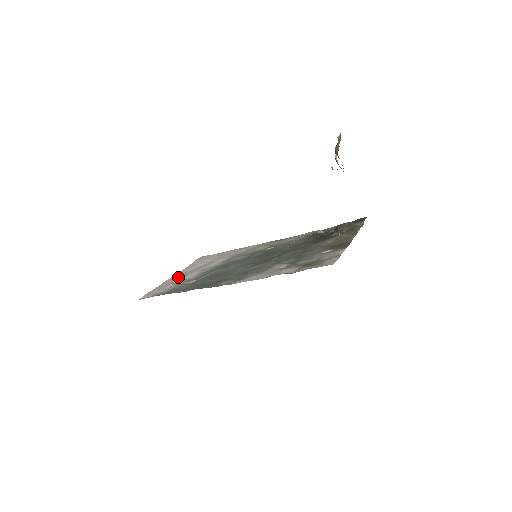
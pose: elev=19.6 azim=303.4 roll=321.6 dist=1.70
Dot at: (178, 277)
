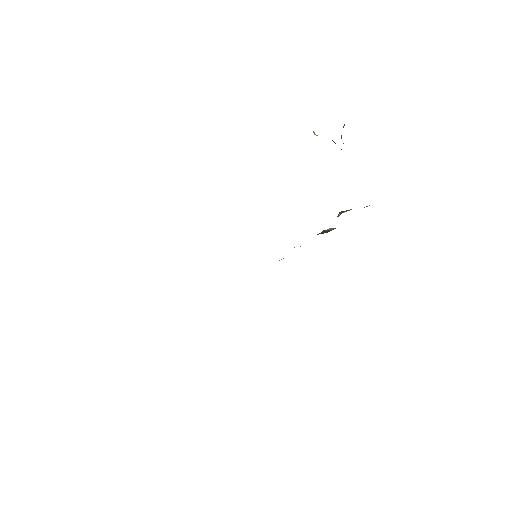
Dot at: occluded
